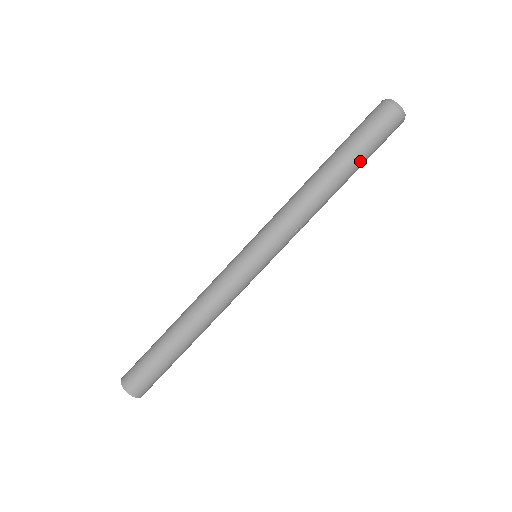
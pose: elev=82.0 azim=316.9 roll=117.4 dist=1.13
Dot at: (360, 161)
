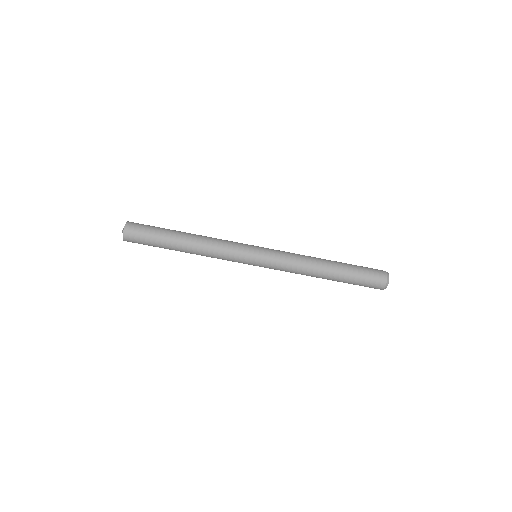
Dot at: (345, 282)
